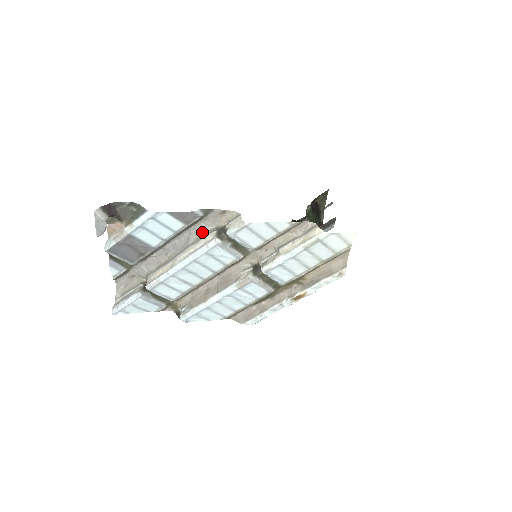
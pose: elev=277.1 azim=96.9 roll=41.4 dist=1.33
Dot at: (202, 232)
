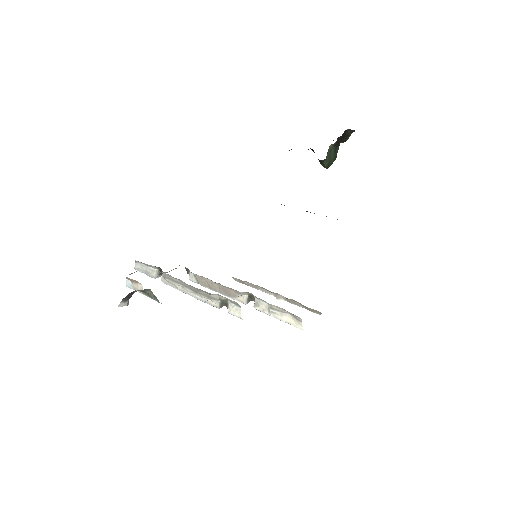
Dot at: (208, 294)
